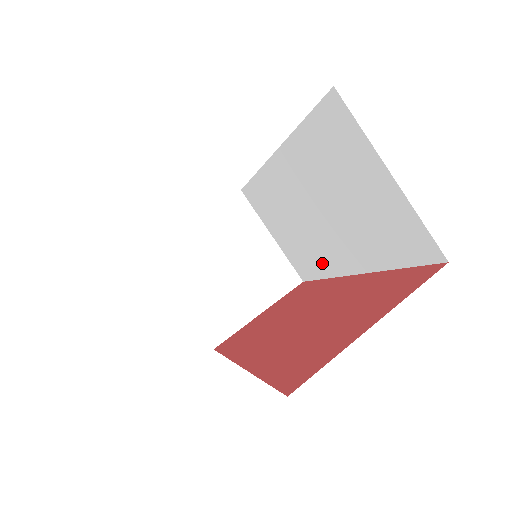
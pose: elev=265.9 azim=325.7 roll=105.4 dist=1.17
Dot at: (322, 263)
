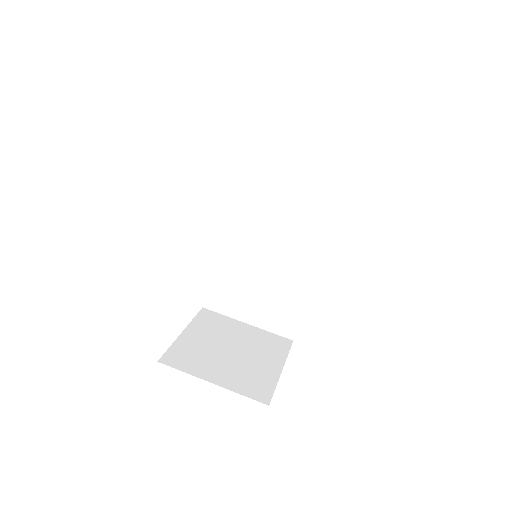
Dot at: (297, 283)
